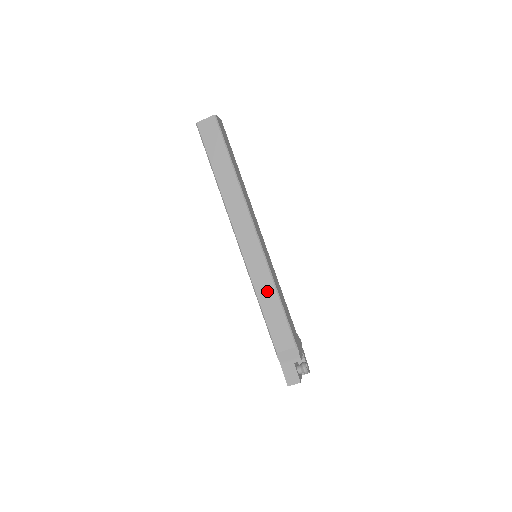
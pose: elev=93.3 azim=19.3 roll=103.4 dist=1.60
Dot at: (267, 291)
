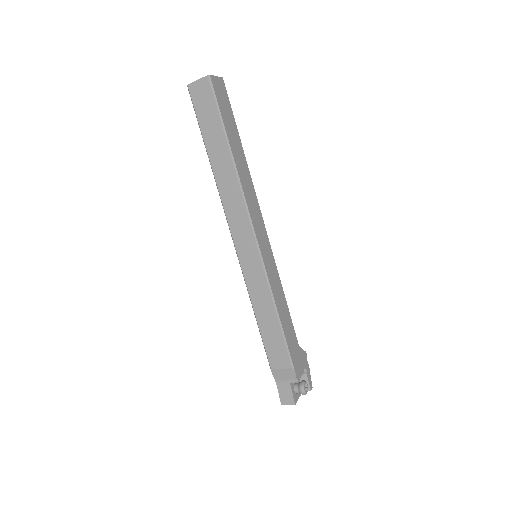
Dot at: (263, 302)
